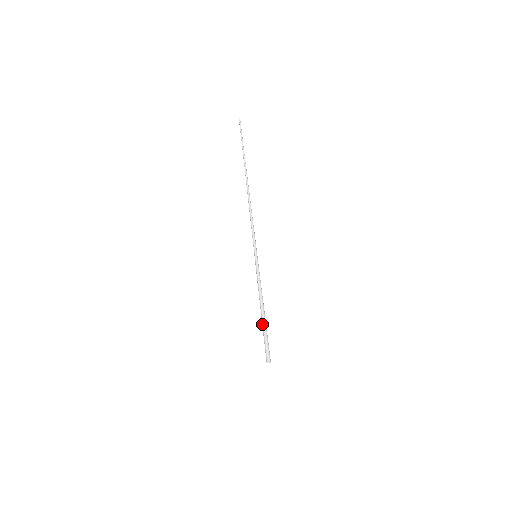
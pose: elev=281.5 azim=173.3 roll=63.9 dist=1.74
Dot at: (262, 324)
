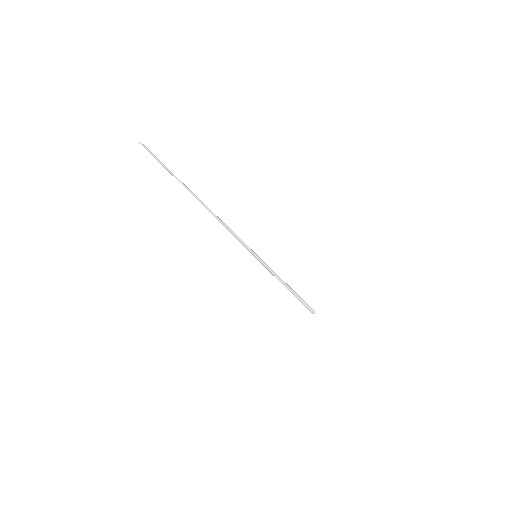
Dot at: occluded
